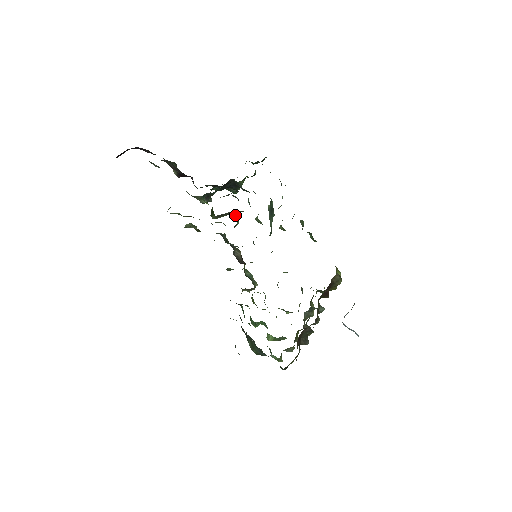
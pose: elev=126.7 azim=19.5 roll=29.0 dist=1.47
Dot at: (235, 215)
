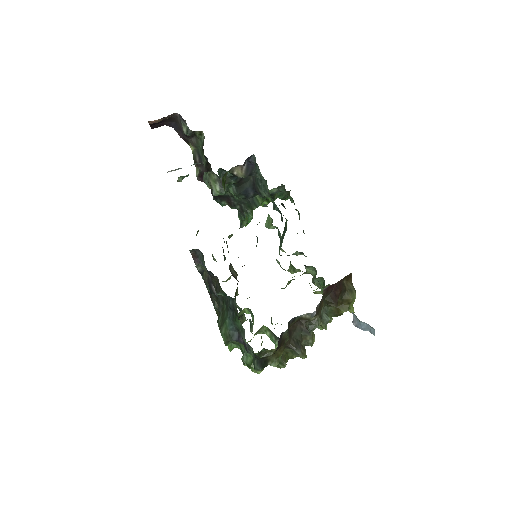
Dot at: occluded
